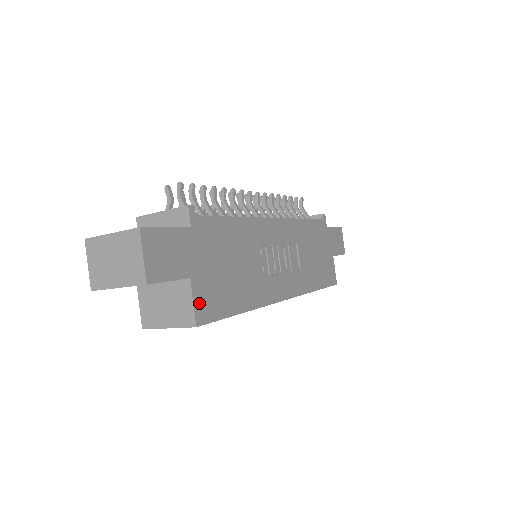
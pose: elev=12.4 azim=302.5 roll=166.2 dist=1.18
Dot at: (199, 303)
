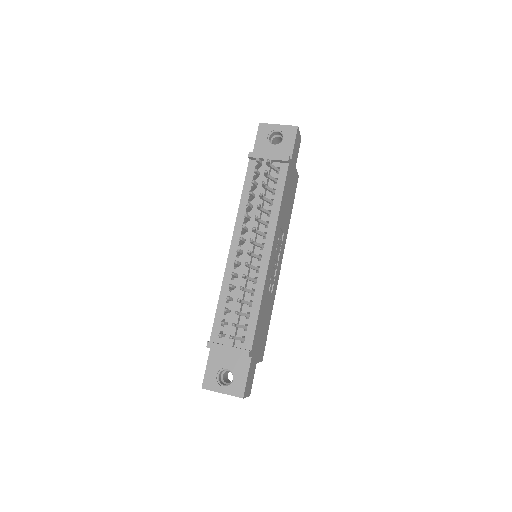
Dot at: (261, 357)
